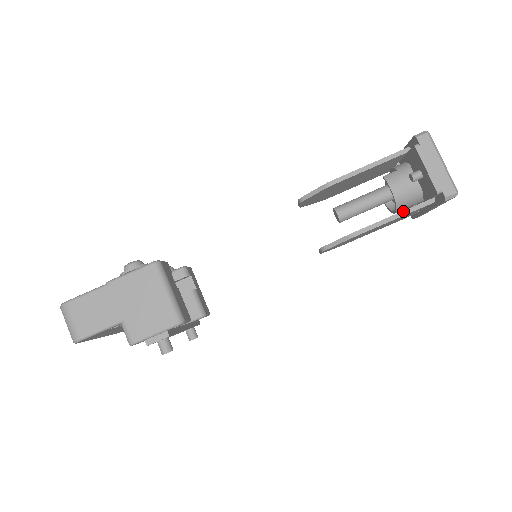
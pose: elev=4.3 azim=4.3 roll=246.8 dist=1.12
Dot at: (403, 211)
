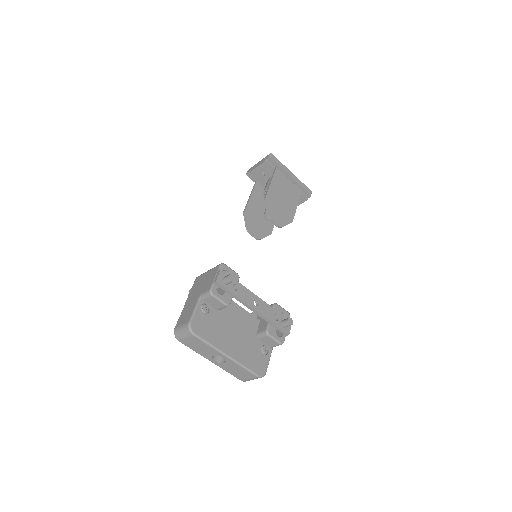
Dot at: (271, 178)
